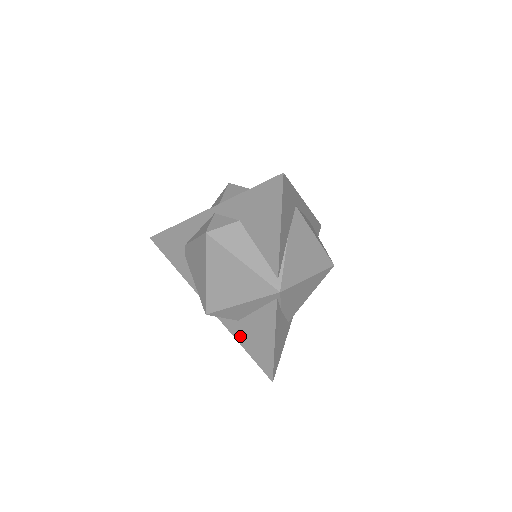
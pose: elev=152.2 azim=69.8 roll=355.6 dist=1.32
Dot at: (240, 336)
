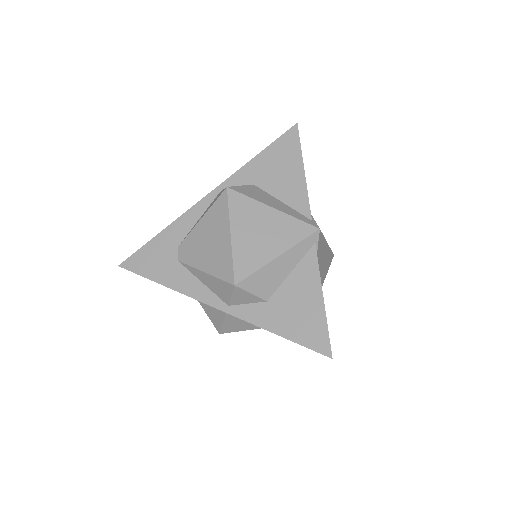
Dot at: (272, 321)
